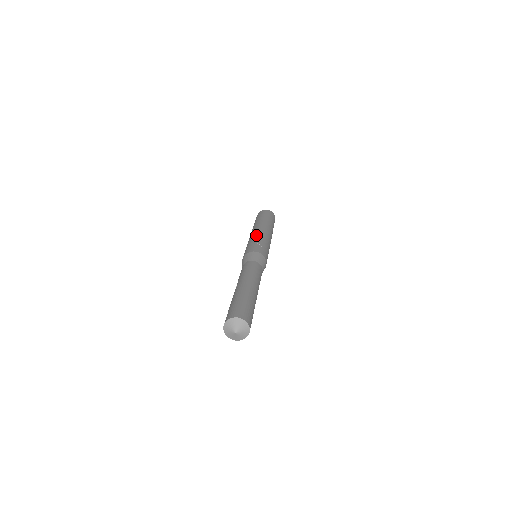
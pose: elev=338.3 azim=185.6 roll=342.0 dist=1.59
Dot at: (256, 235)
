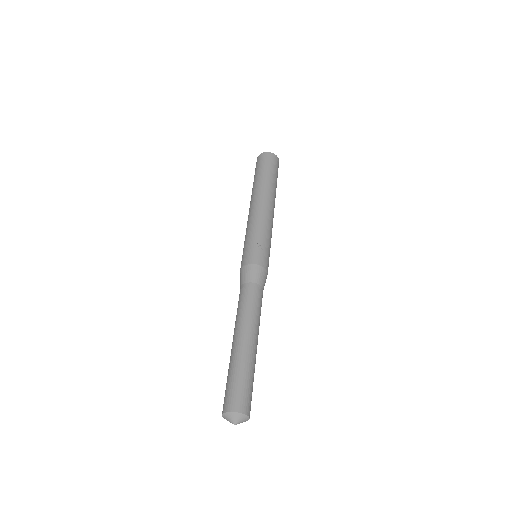
Dot at: (255, 222)
